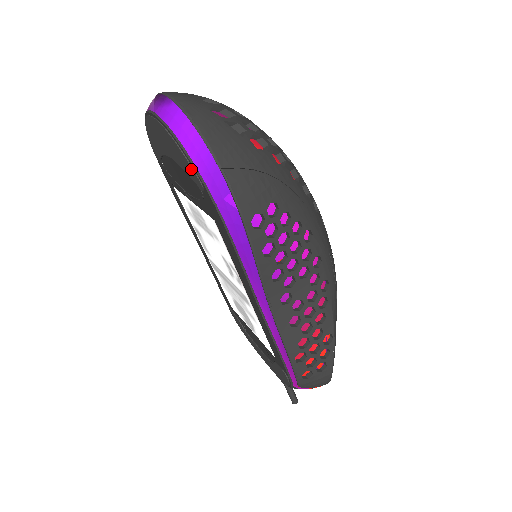
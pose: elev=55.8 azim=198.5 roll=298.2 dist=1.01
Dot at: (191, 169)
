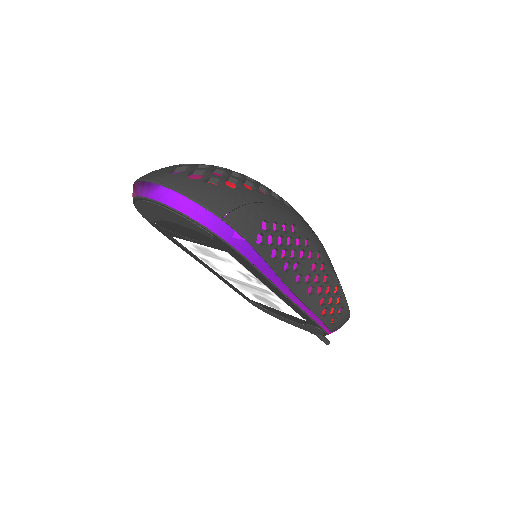
Dot at: (199, 227)
